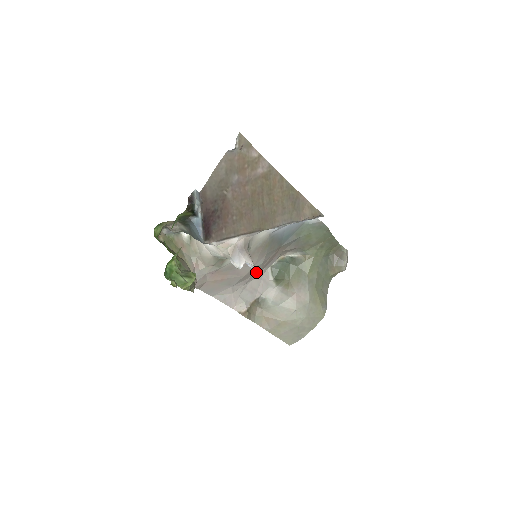
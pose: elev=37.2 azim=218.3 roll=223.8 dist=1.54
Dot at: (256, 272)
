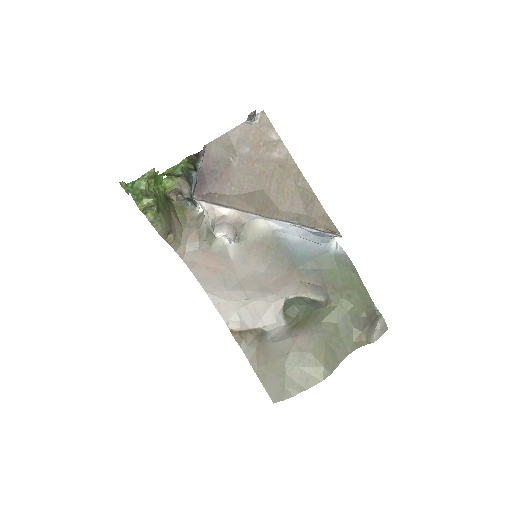
Dot at: (260, 288)
